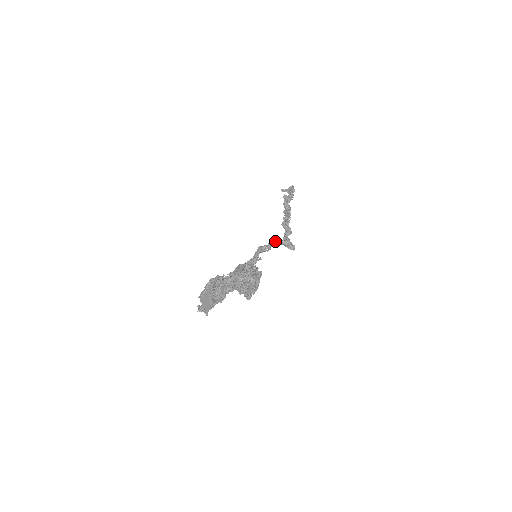
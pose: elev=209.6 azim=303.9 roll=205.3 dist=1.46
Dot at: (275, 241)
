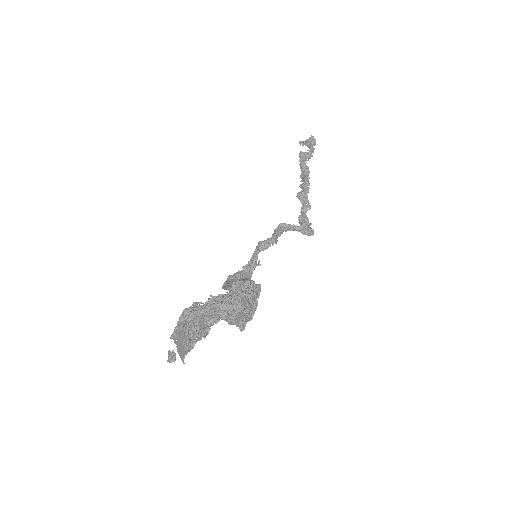
Dot at: (284, 228)
